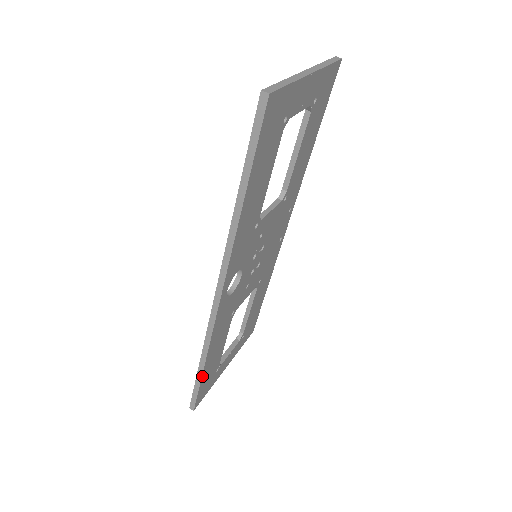
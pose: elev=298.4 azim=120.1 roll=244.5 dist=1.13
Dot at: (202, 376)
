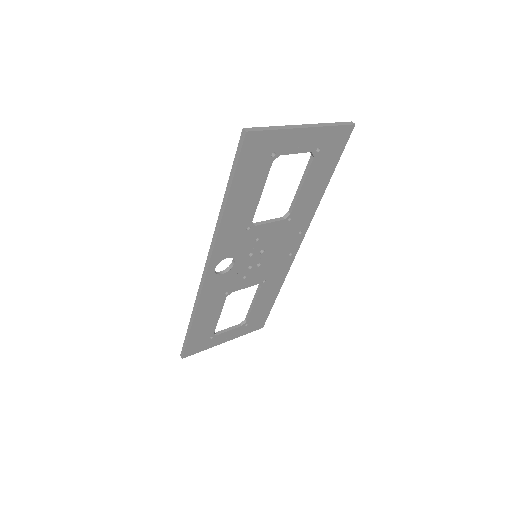
Dot at: (191, 331)
